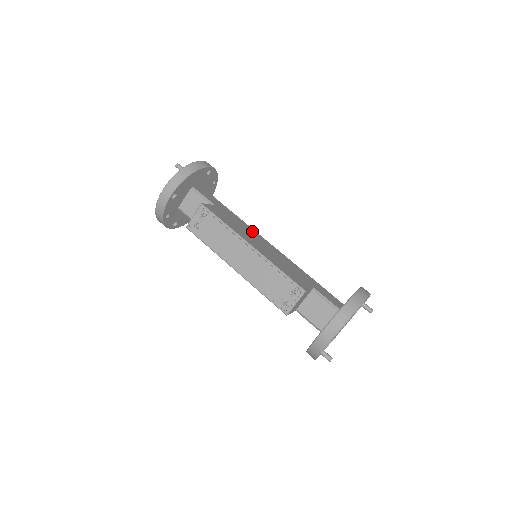
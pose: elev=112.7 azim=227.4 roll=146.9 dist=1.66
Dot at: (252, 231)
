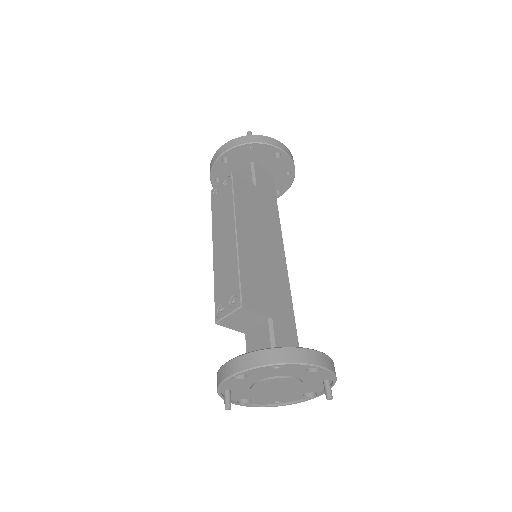
Dot at: (274, 231)
